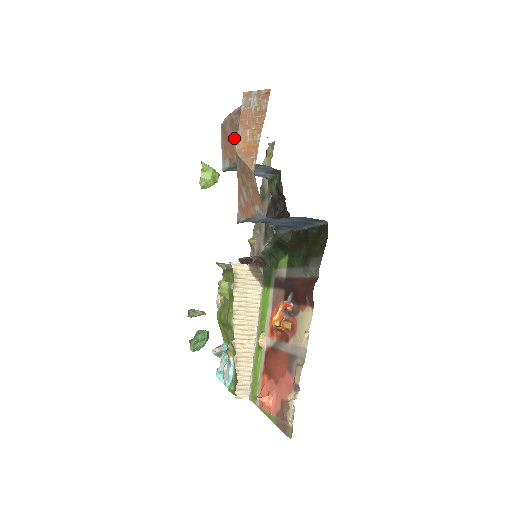
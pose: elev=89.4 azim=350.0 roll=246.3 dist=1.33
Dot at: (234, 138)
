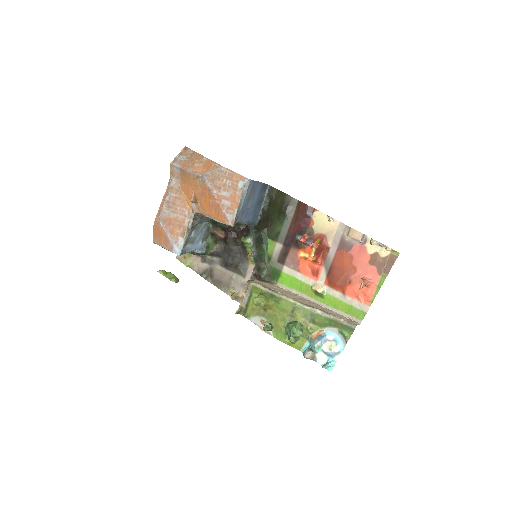
Dot at: (176, 212)
